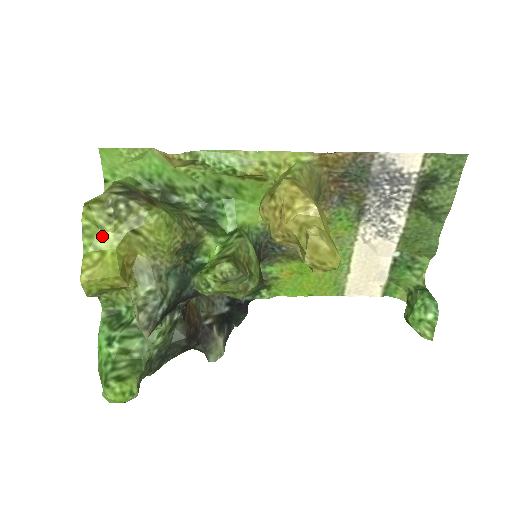
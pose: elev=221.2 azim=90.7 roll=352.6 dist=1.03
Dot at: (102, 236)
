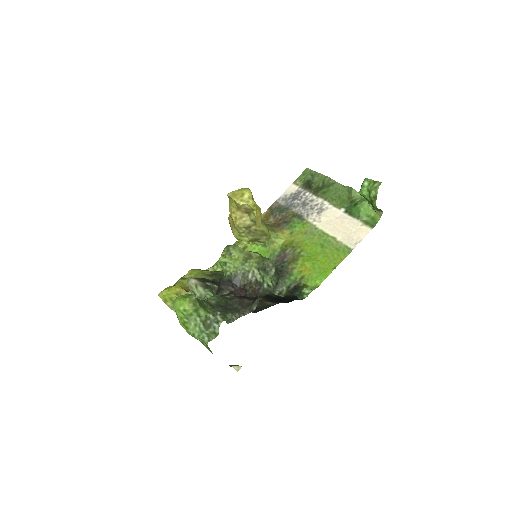
Dot at: occluded
